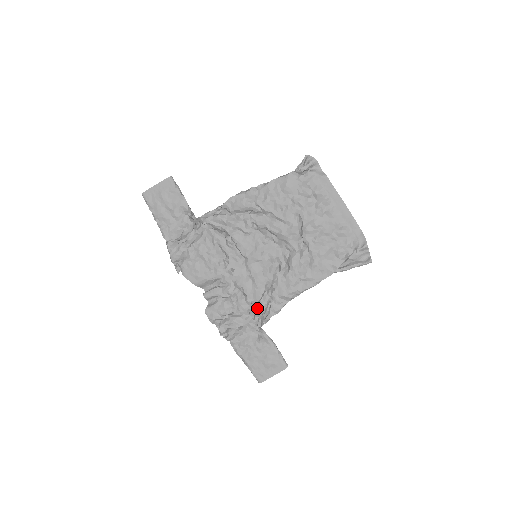
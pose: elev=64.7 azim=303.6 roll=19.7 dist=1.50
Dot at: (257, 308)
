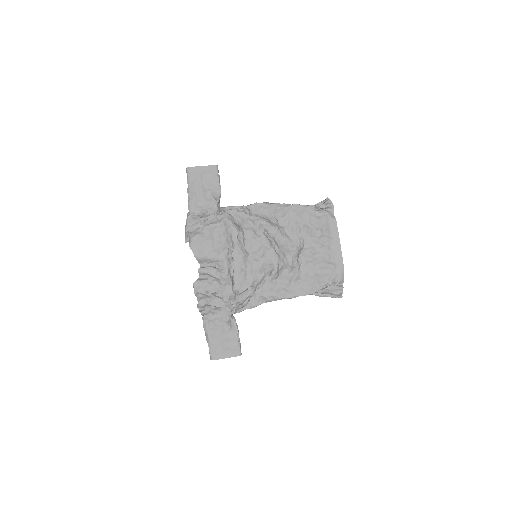
Dot at: (238, 297)
